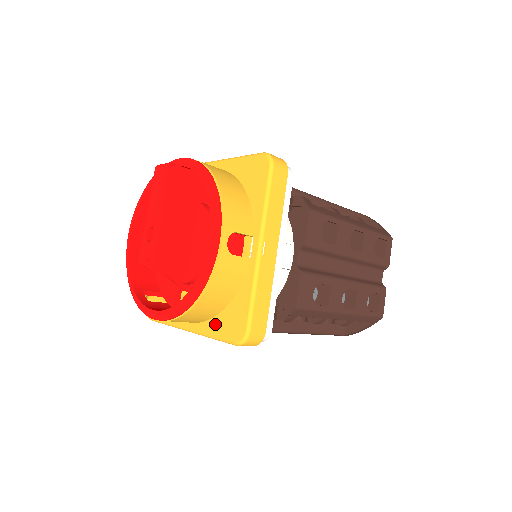
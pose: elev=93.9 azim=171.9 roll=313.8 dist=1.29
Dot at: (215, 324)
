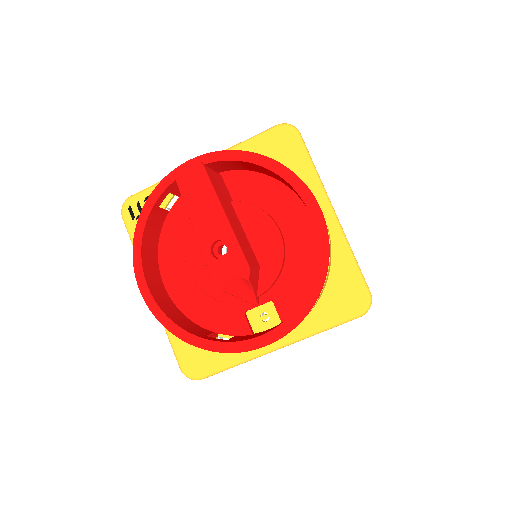
Dot at: (319, 314)
